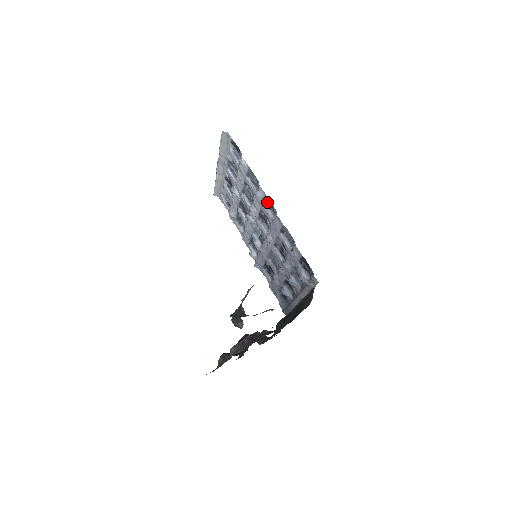
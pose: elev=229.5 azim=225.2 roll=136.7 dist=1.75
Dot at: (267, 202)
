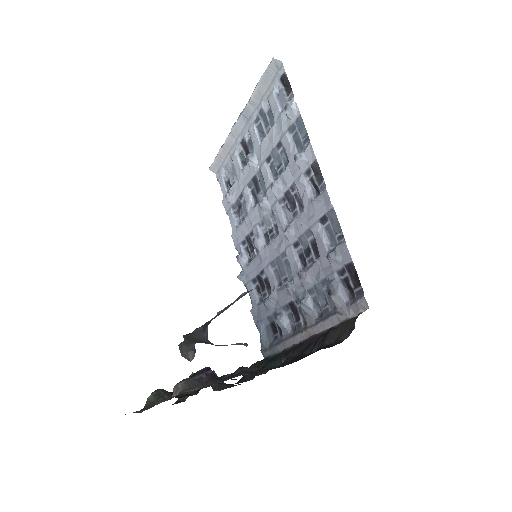
Dot at: (312, 172)
